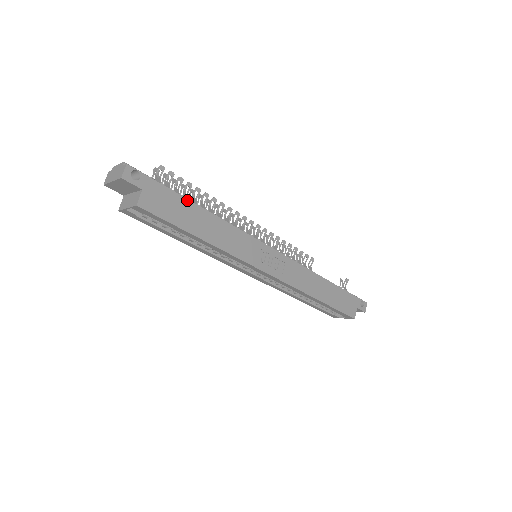
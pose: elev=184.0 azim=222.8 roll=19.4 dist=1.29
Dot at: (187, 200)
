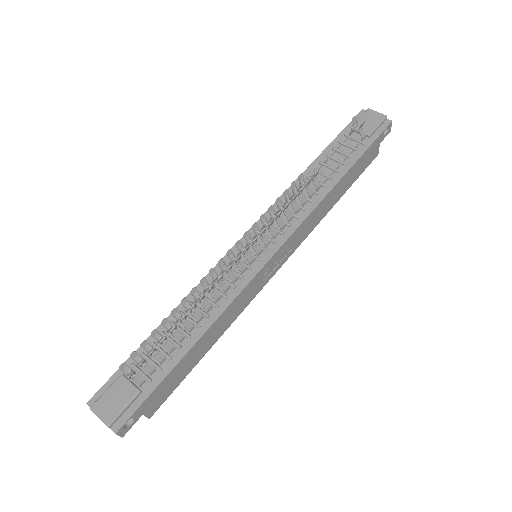
Dot at: (178, 363)
